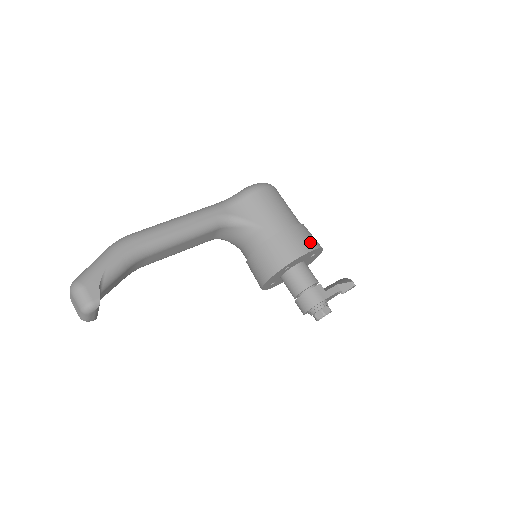
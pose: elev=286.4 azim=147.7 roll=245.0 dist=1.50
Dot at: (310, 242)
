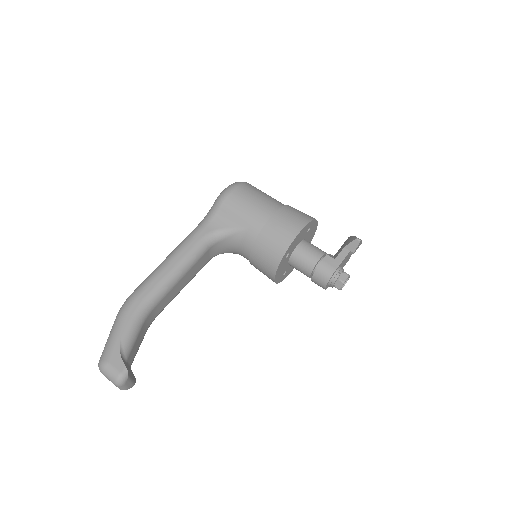
Dot at: (298, 221)
